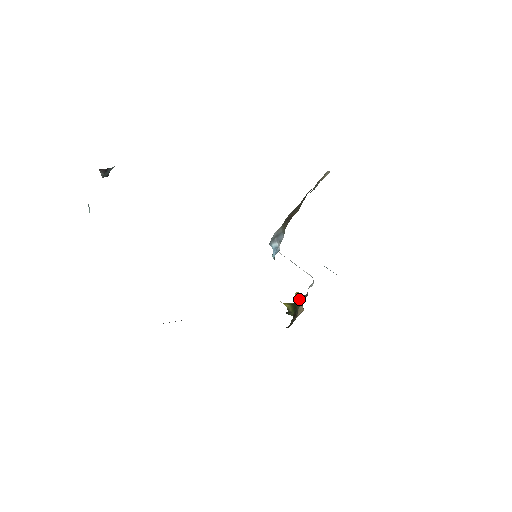
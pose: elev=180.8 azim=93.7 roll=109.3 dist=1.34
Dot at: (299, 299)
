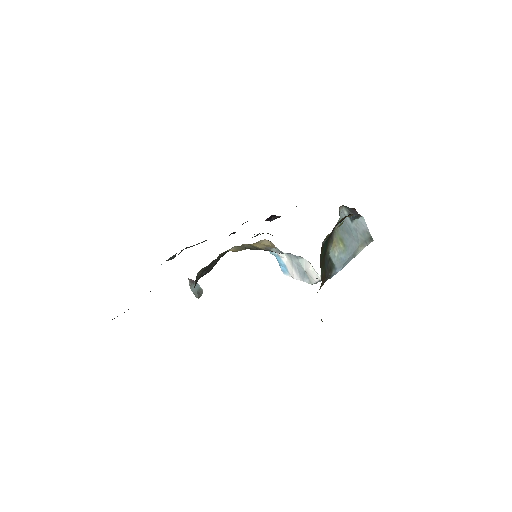
Dot at: occluded
